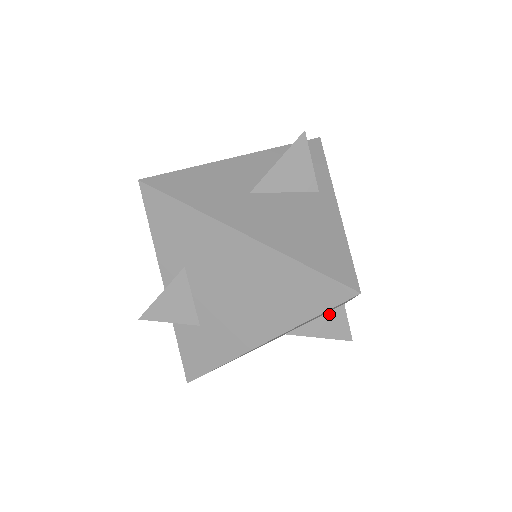
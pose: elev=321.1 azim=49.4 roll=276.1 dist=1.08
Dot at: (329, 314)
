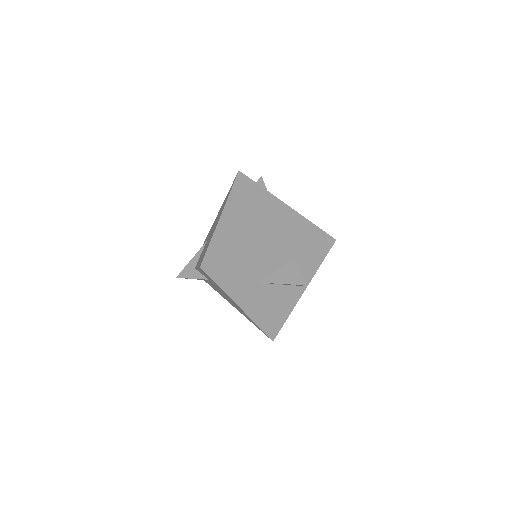
Dot at: occluded
